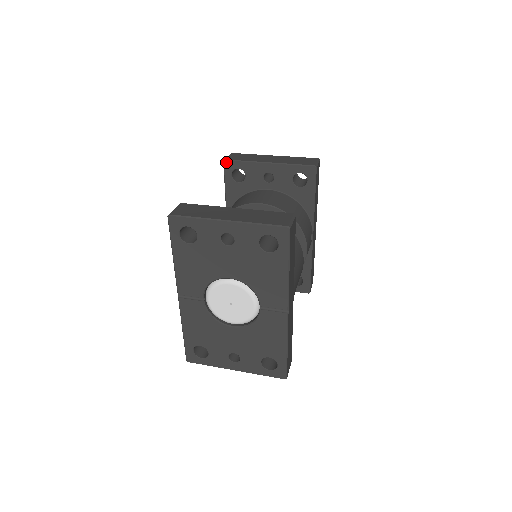
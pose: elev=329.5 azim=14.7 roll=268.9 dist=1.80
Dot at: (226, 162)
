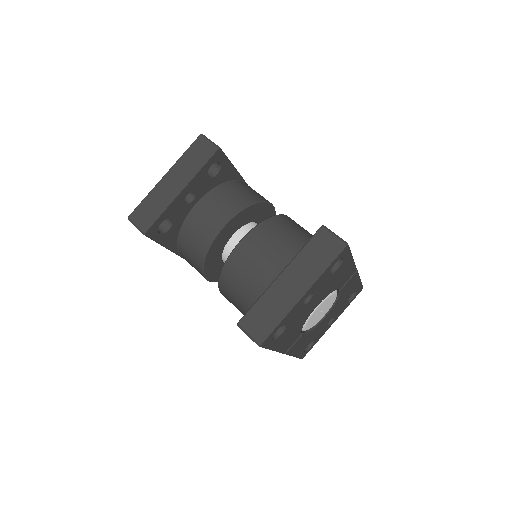
Dot at: (147, 233)
